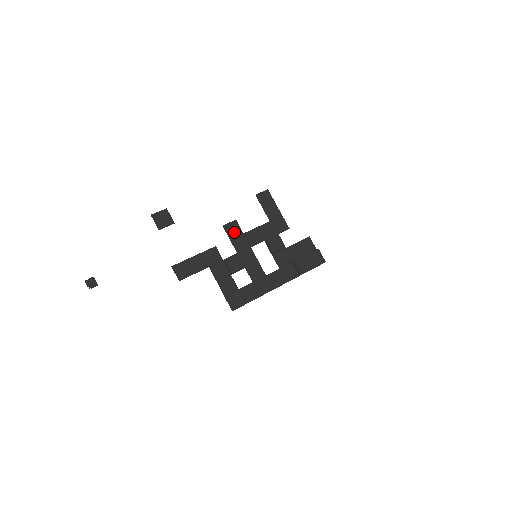
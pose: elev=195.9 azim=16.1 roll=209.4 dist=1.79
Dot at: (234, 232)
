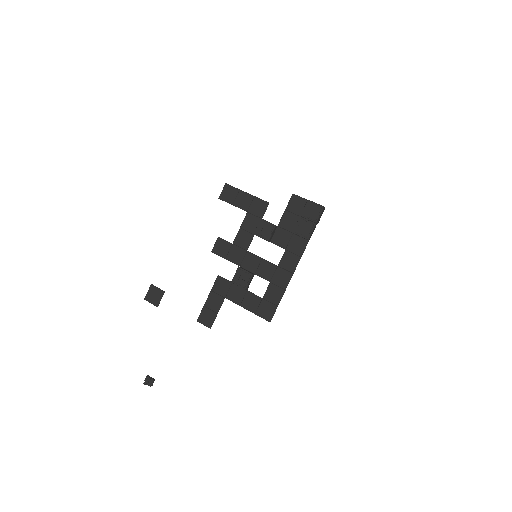
Dot at: (224, 249)
